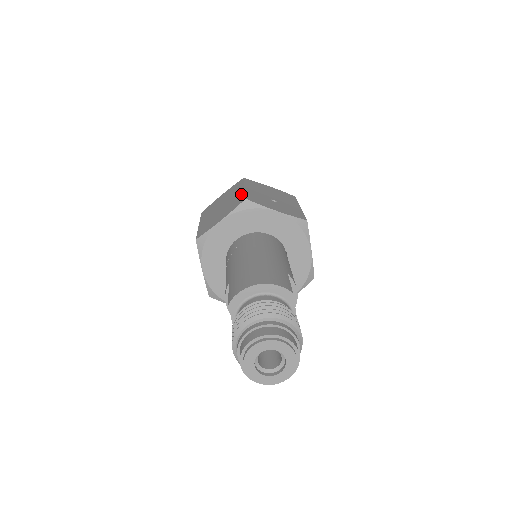
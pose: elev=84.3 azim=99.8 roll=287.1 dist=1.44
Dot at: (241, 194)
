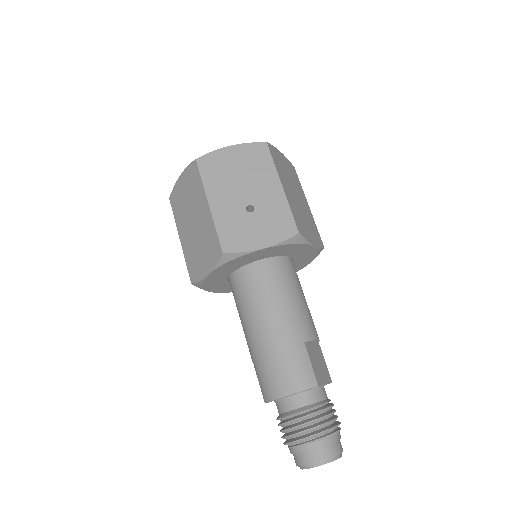
Dot at: (211, 226)
